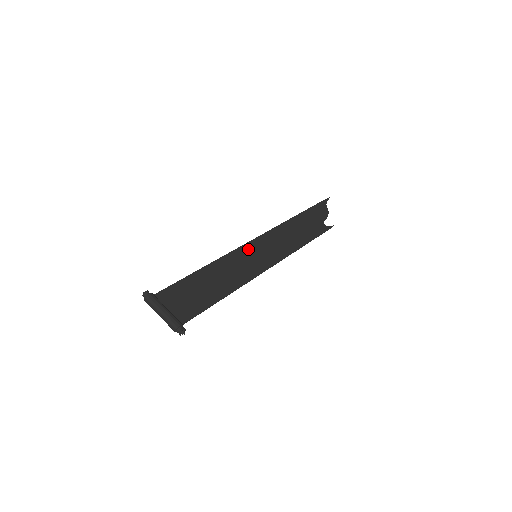
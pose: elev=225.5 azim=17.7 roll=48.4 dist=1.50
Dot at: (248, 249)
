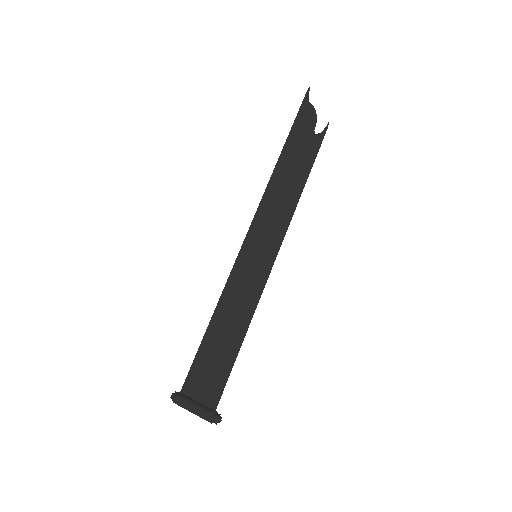
Dot at: (245, 254)
